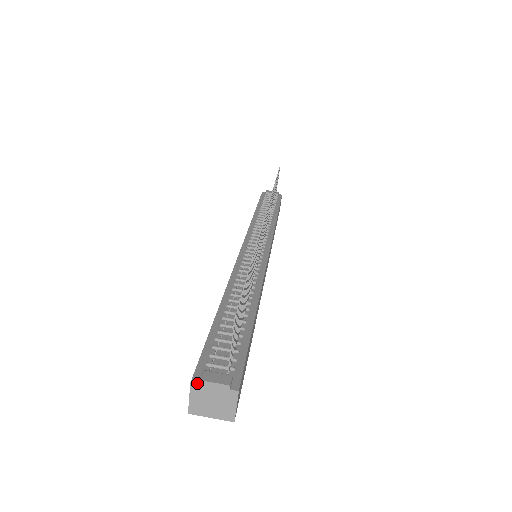
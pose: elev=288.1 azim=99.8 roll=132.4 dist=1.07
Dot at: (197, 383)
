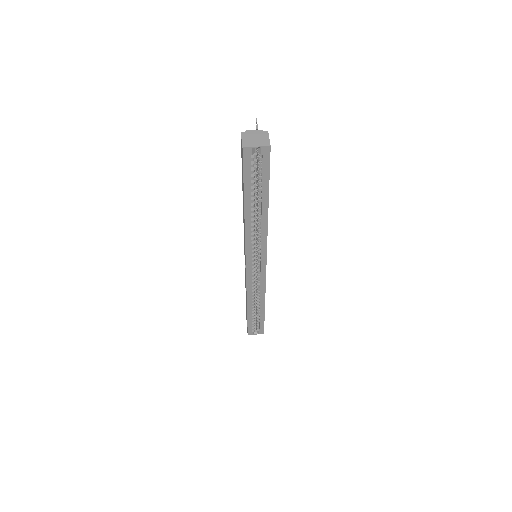
Dot at: (244, 132)
